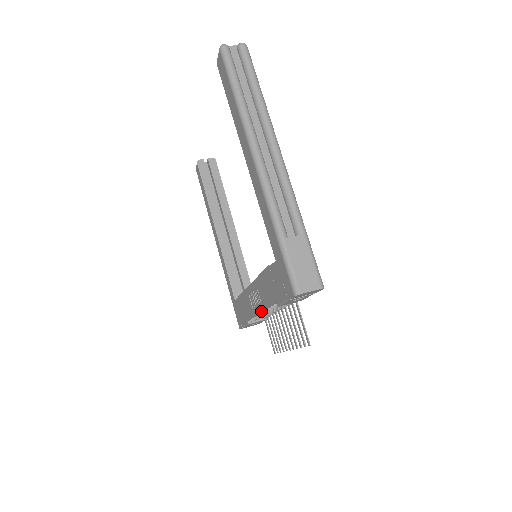
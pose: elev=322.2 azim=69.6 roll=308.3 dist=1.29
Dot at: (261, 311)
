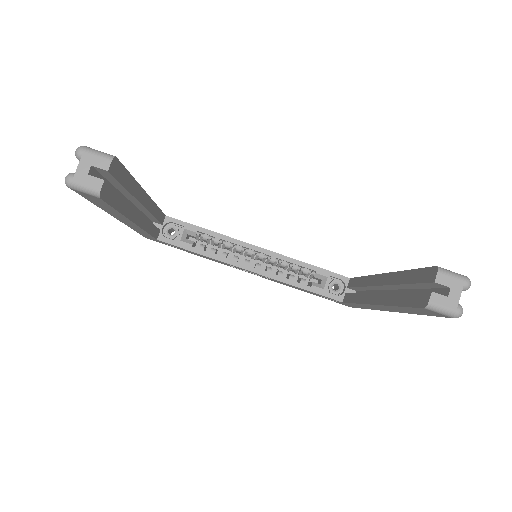
Dot at: occluded
